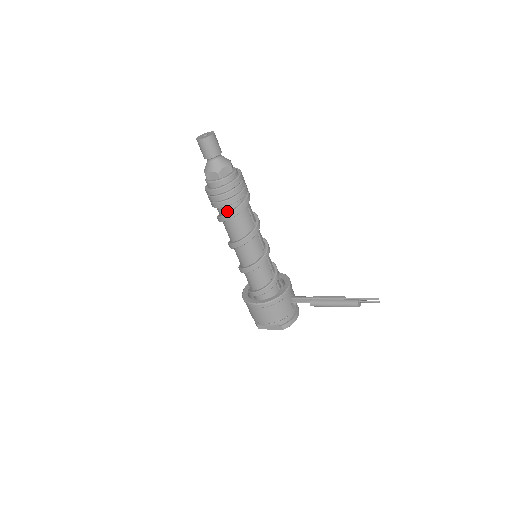
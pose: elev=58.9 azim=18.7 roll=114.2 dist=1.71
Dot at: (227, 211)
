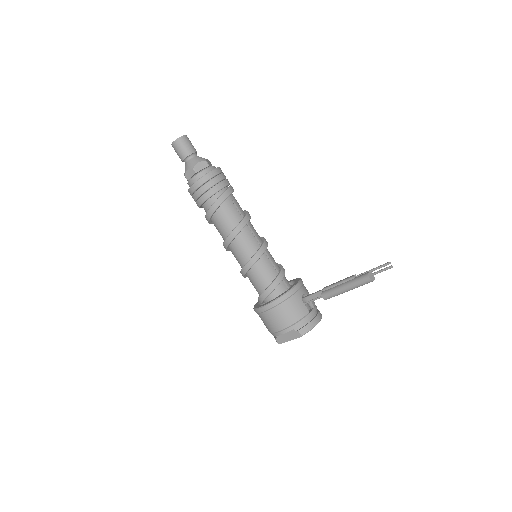
Dot at: (210, 206)
